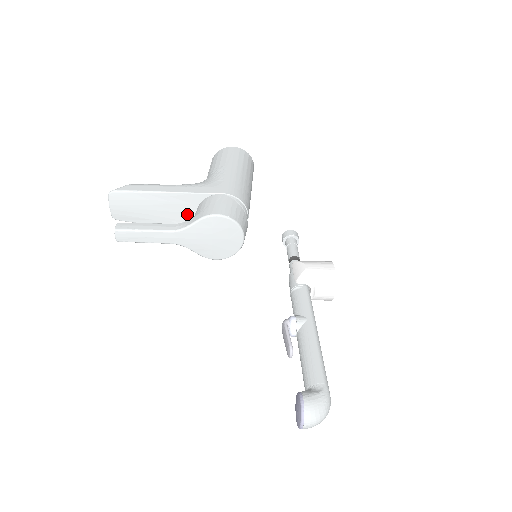
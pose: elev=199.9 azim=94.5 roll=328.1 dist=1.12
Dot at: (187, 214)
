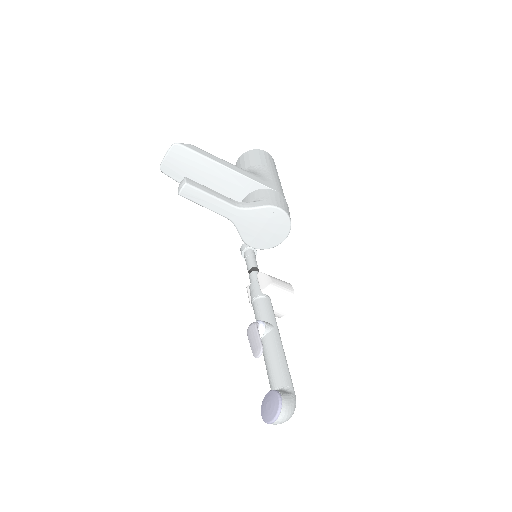
Dot at: (233, 195)
